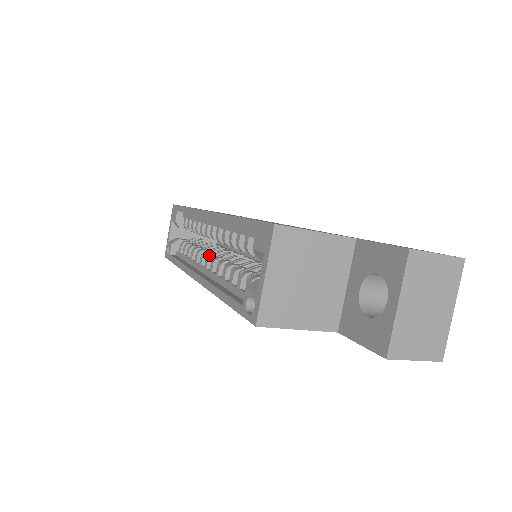
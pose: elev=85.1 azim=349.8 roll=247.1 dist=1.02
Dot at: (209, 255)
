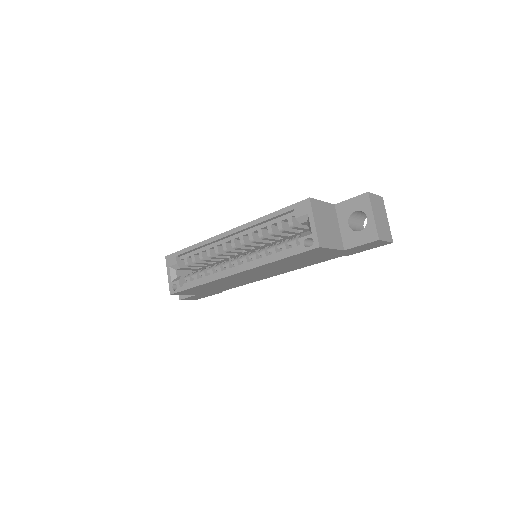
Dot at: (235, 258)
